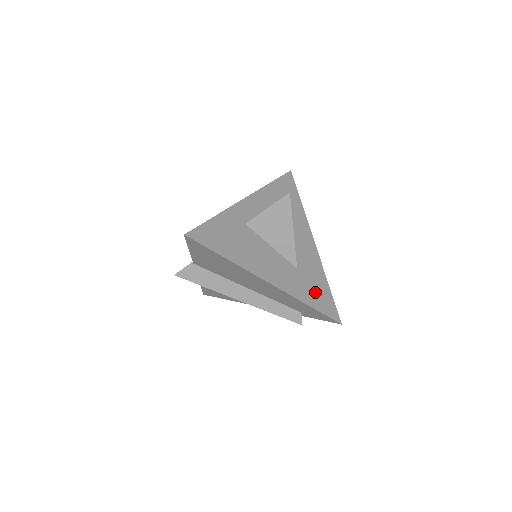
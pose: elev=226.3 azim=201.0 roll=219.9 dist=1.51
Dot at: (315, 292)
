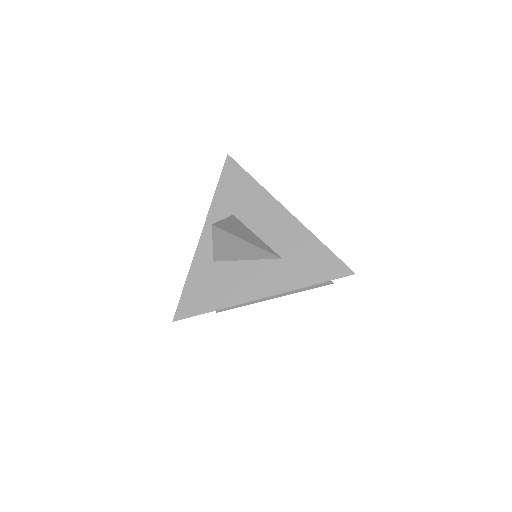
Dot at: (311, 265)
